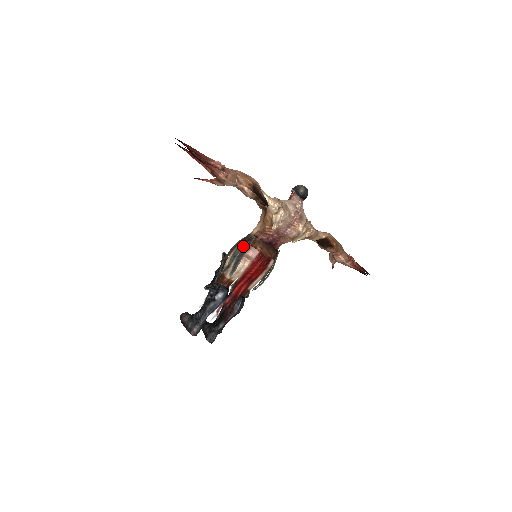
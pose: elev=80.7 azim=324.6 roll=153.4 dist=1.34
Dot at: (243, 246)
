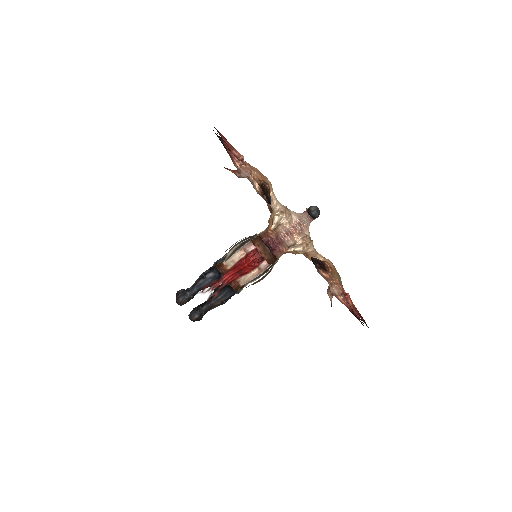
Dot at: (245, 239)
